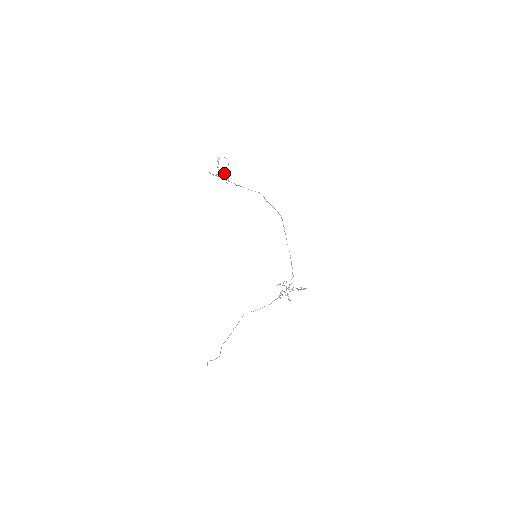
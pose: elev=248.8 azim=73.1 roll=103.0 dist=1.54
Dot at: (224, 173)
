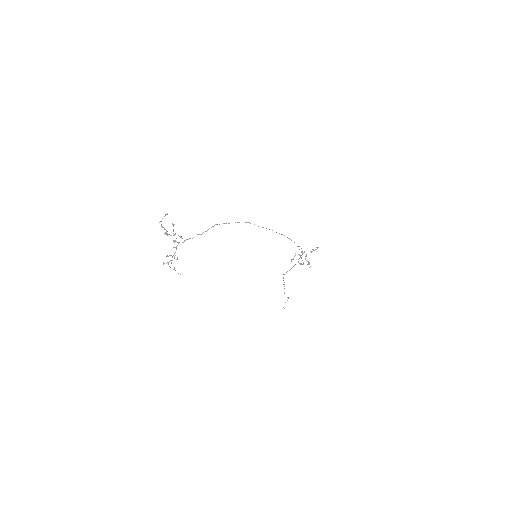
Dot at: occluded
